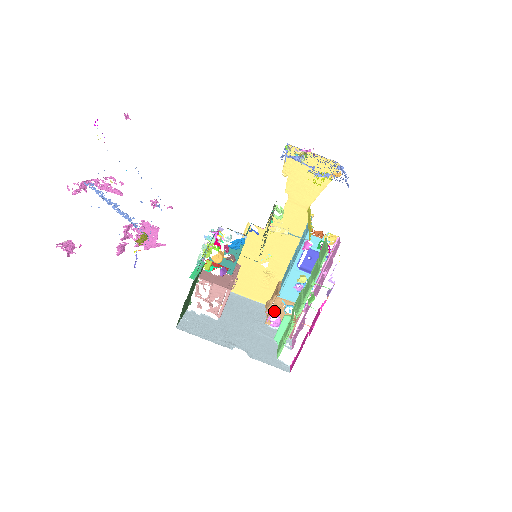
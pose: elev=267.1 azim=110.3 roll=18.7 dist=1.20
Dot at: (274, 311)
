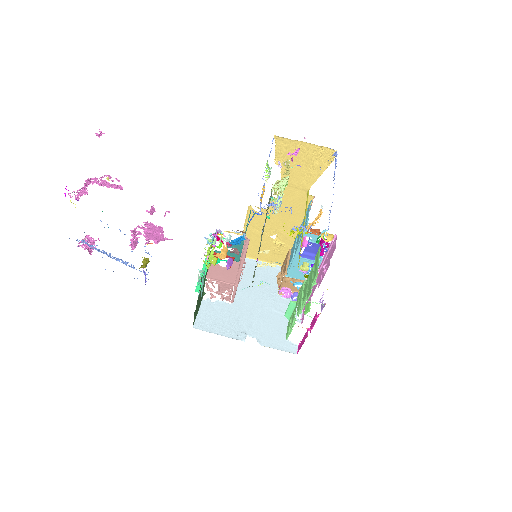
Dot at: (284, 286)
